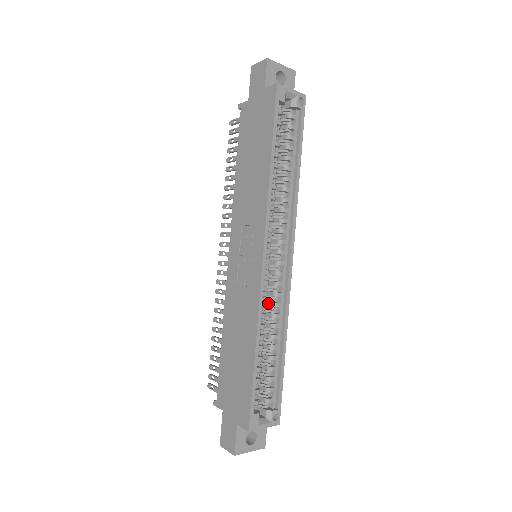
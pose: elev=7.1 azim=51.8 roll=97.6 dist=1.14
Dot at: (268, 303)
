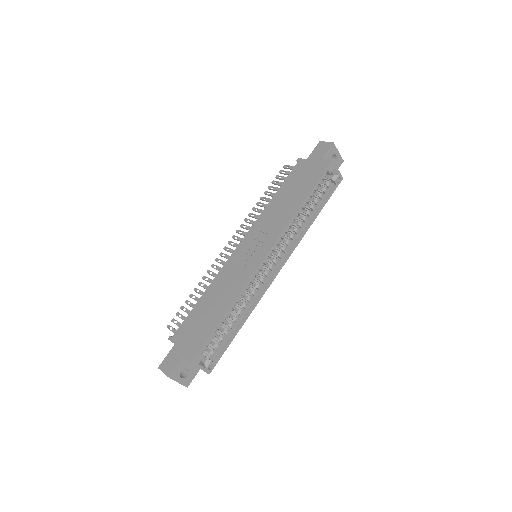
Dot at: (248, 289)
